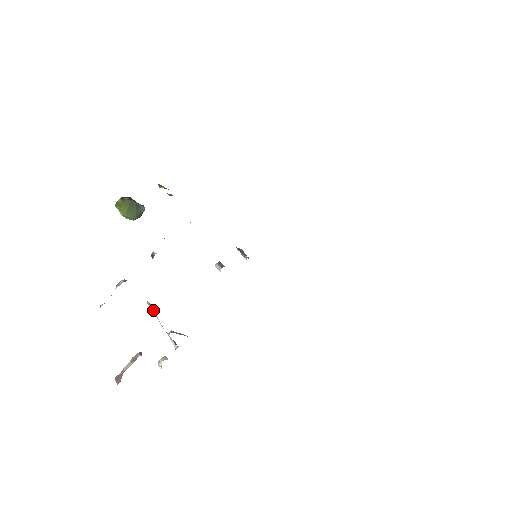
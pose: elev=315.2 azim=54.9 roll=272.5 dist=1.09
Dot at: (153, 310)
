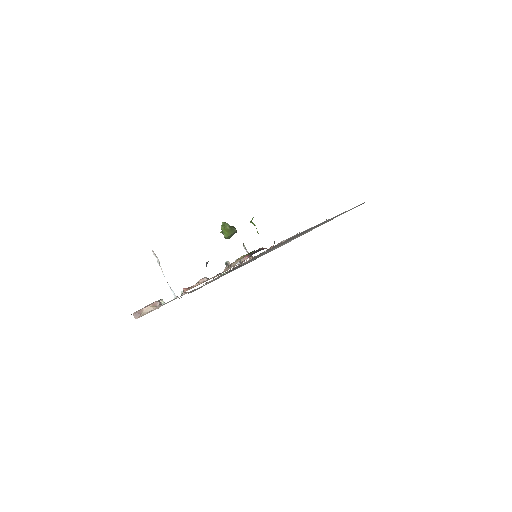
Dot at: (159, 261)
